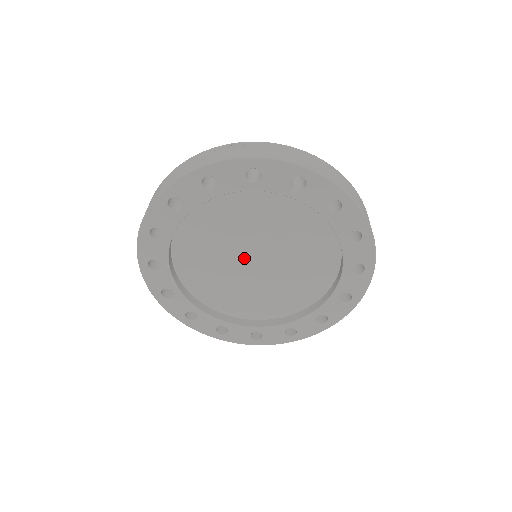
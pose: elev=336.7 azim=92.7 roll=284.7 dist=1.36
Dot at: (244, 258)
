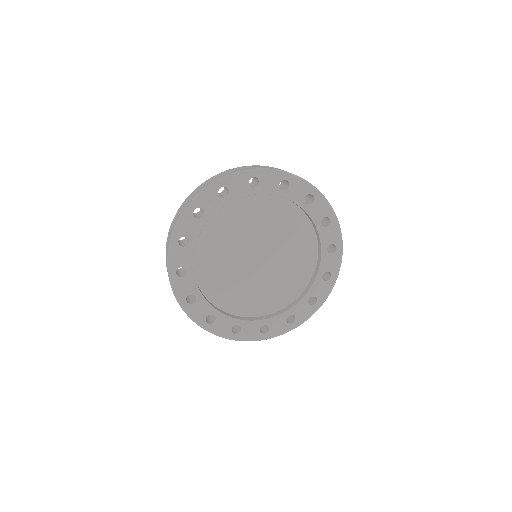
Dot at: (248, 257)
